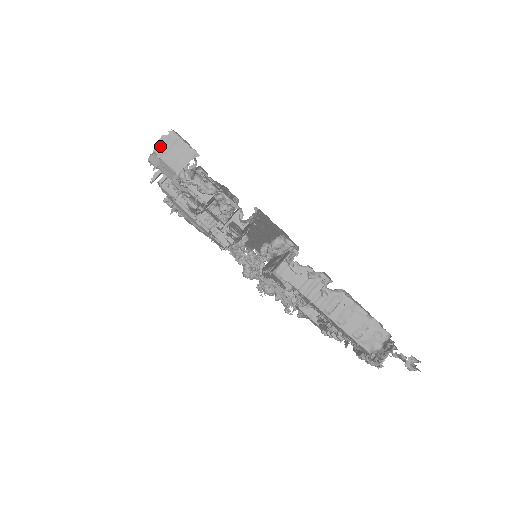
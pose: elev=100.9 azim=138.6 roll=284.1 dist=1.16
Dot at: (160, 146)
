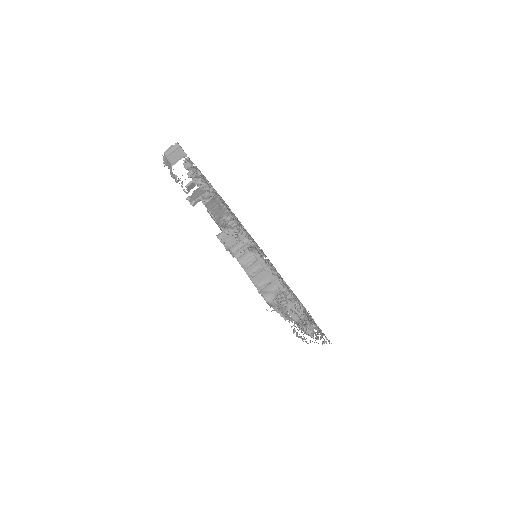
Dot at: (168, 151)
